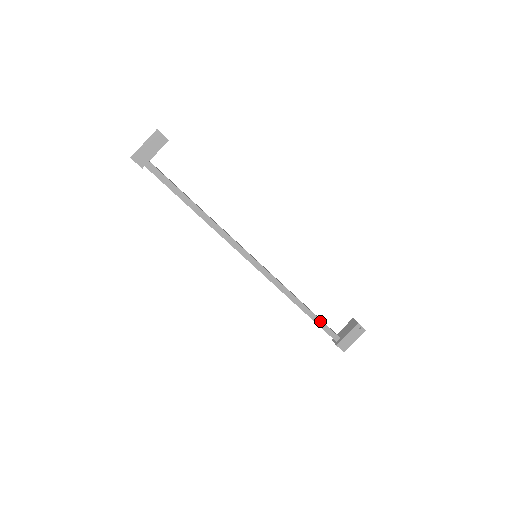
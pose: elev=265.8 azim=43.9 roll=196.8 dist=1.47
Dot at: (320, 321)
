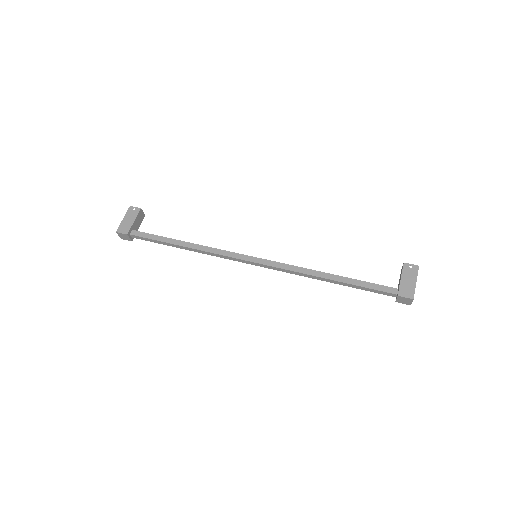
Dot at: (361, 282)
